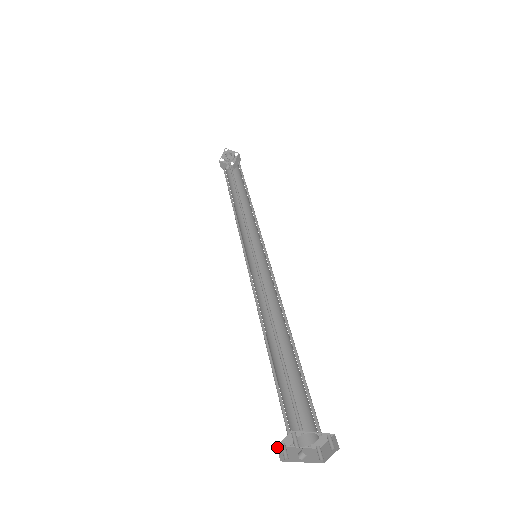
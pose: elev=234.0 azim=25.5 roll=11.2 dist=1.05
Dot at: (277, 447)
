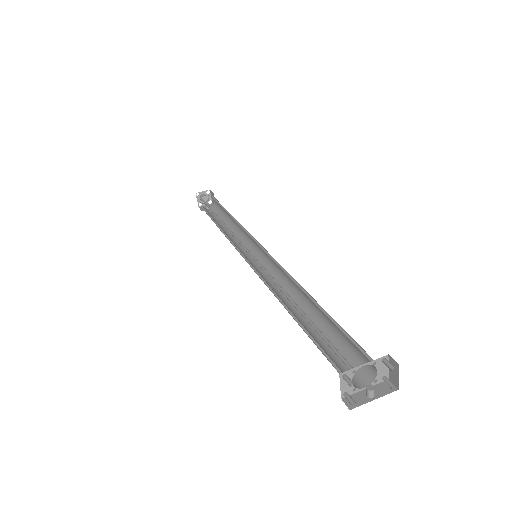
Dot at: occluded
